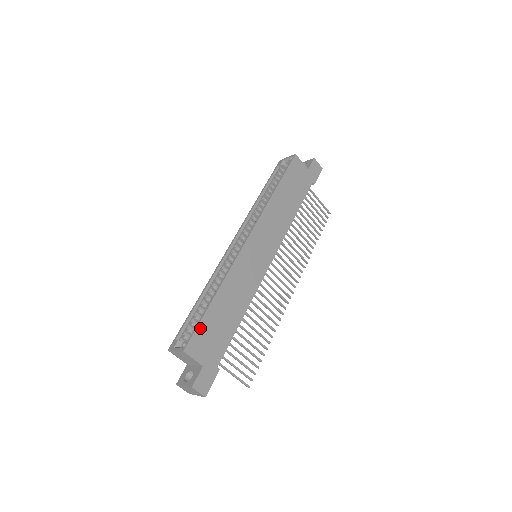
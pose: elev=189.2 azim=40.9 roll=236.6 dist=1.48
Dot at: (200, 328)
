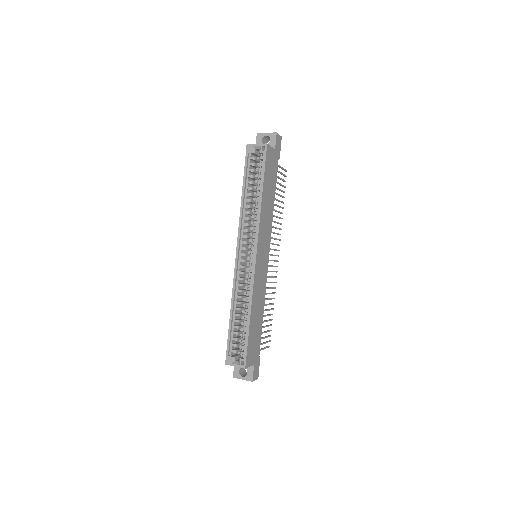
Dot at: (248, 346)
